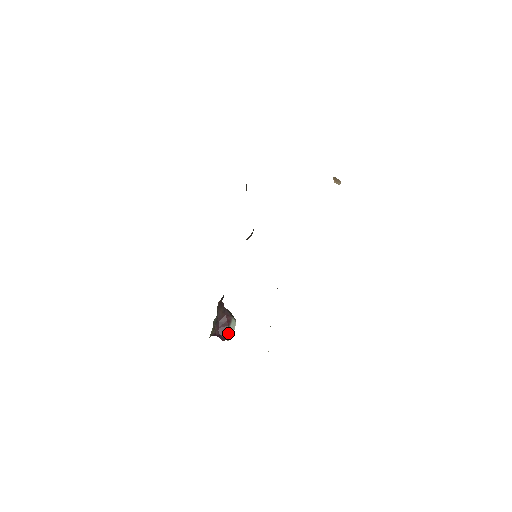
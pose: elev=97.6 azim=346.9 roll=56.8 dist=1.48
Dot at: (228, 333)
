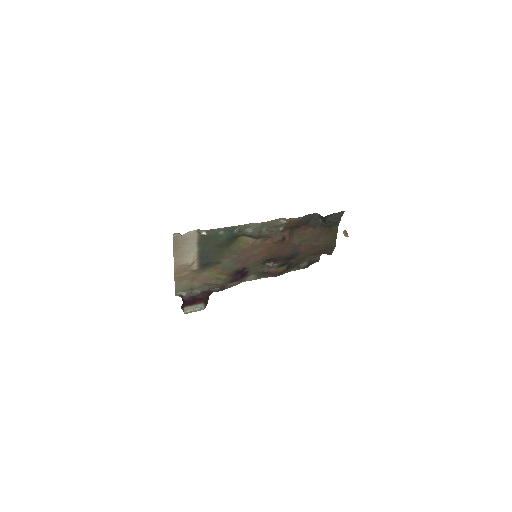
Dot at: (190, 306)
